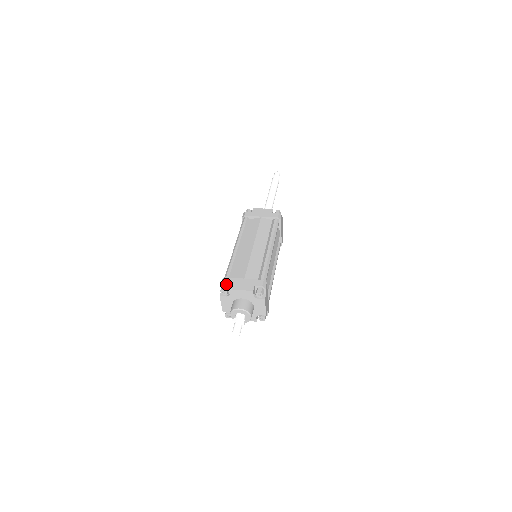
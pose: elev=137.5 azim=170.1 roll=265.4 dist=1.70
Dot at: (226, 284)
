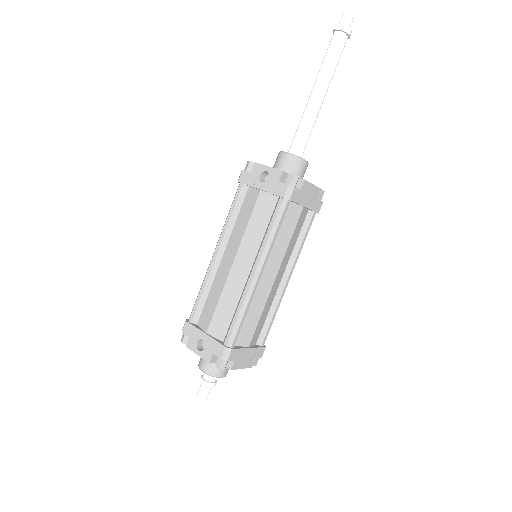
Dot at: (230, 360)
